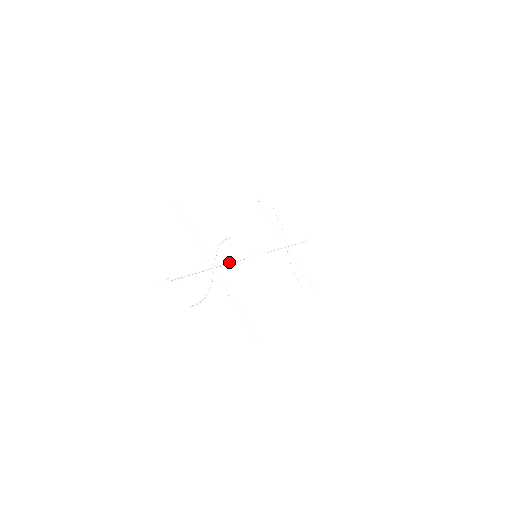
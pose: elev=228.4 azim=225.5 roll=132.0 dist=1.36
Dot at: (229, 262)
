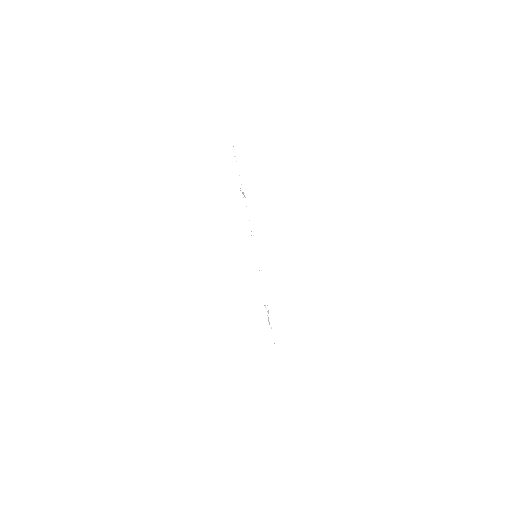
Dot at: occluded
